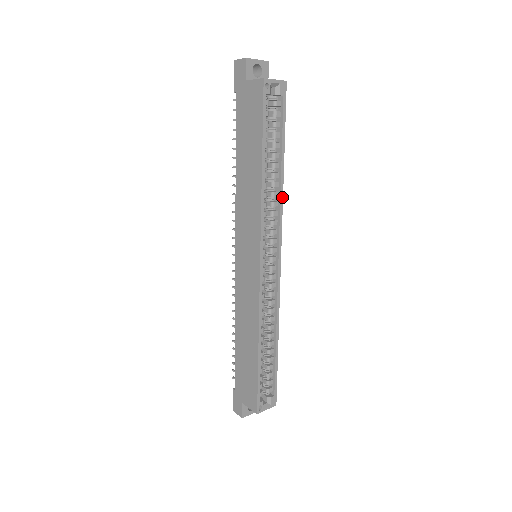
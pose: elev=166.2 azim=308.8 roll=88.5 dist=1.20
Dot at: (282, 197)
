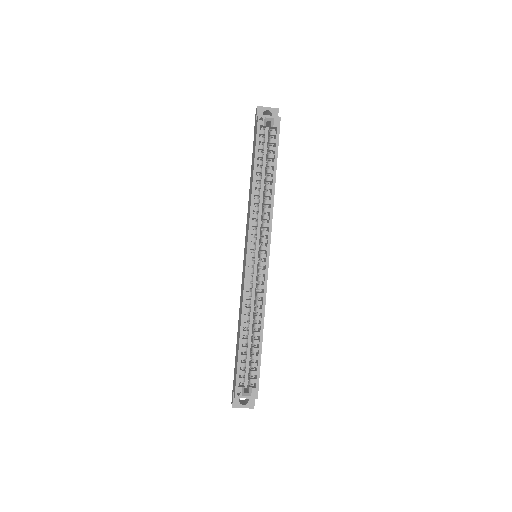
Dot at: (273, 204)
